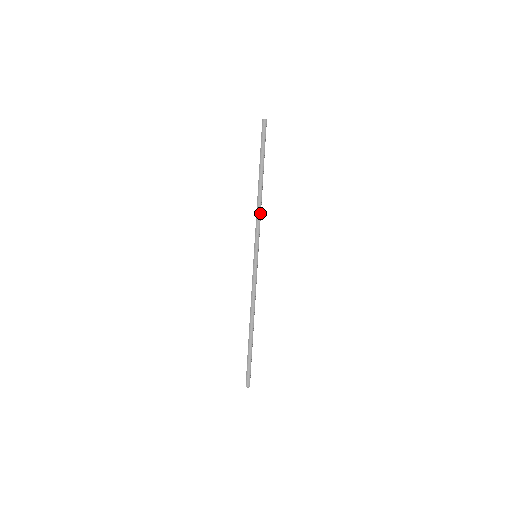
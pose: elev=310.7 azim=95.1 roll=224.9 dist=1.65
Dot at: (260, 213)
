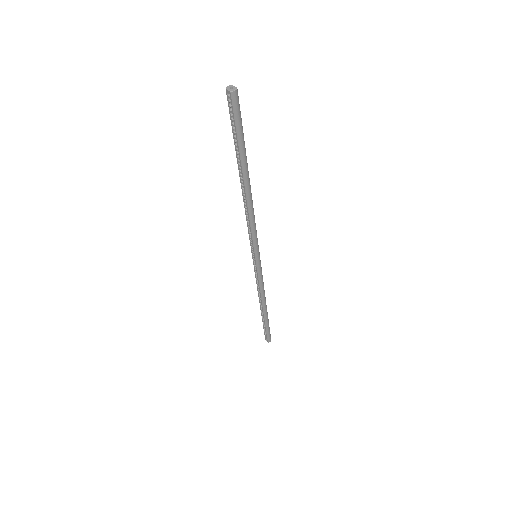
Dot at: (254, 217)
